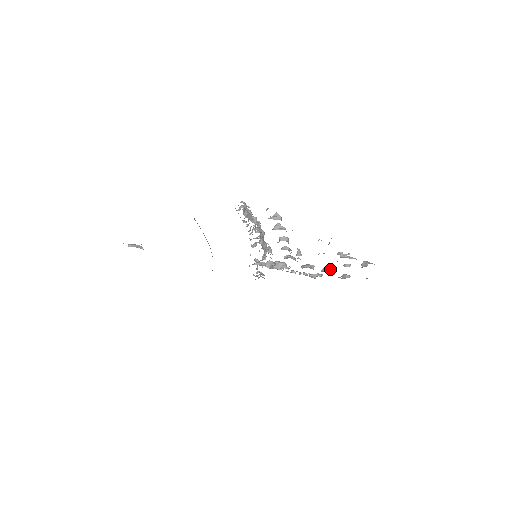
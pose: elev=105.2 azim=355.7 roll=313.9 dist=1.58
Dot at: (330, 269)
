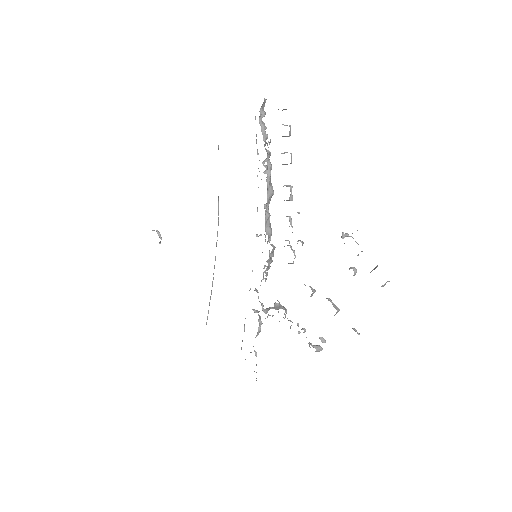
Dot at: (334, 305)
